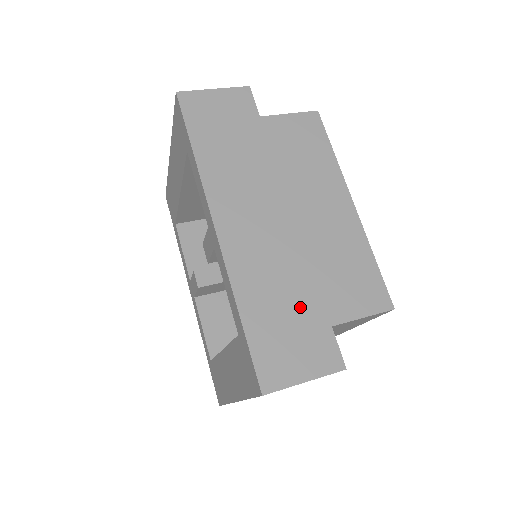
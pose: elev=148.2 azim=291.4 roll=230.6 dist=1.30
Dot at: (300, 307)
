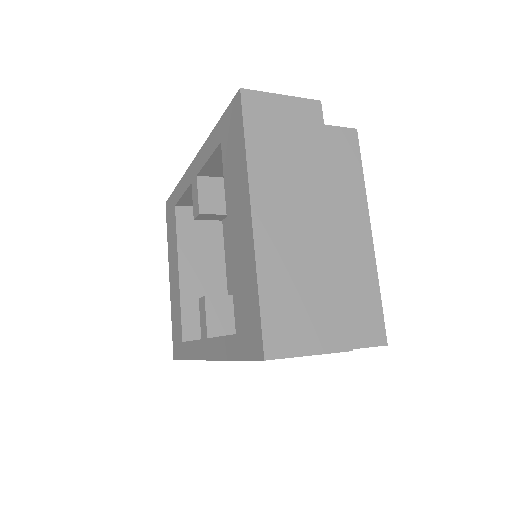
Dot at: occluded
